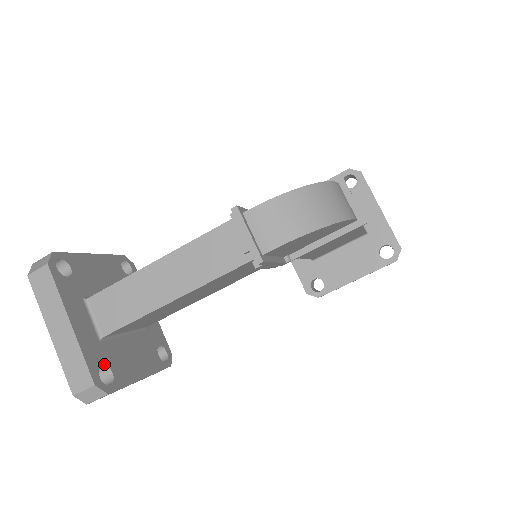
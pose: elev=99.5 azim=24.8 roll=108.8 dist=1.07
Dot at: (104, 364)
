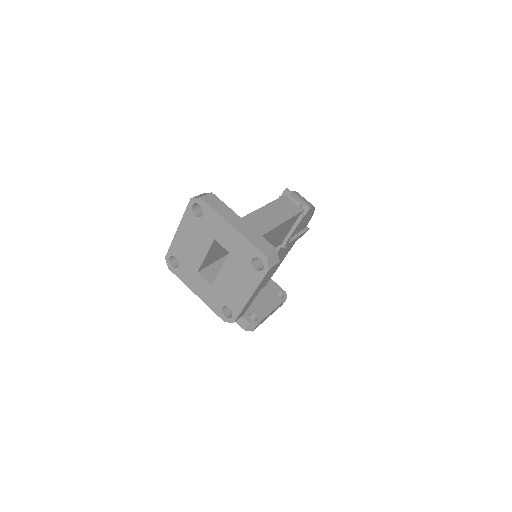
Dot at: occluded
